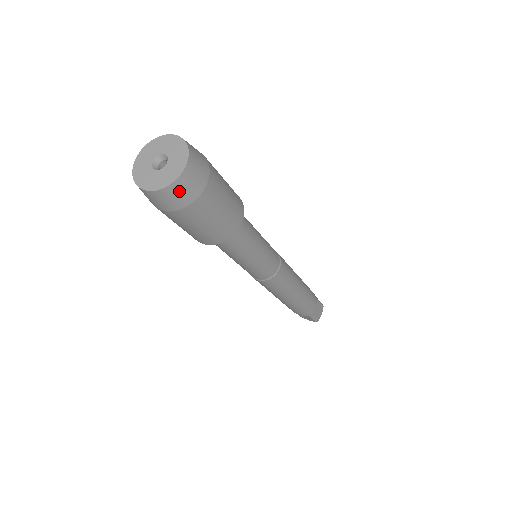
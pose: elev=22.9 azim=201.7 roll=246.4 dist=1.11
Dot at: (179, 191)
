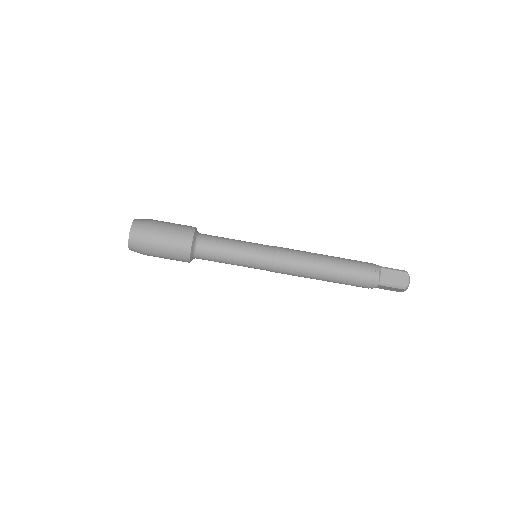
Dot at: (140, 220)
